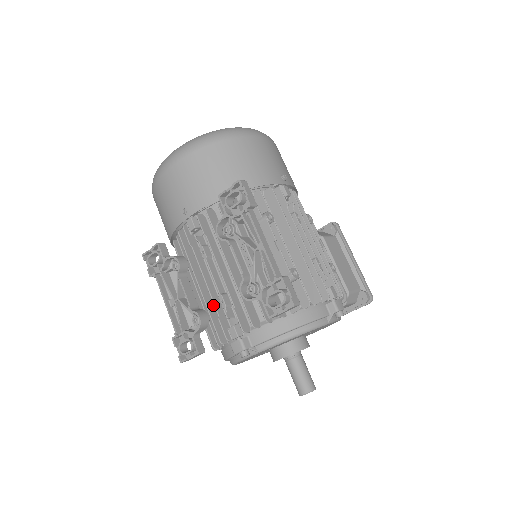
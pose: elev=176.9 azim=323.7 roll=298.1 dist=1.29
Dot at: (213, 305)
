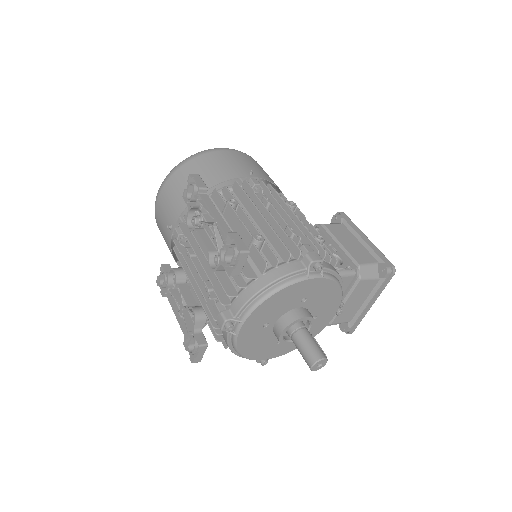
Dot at: occluded
